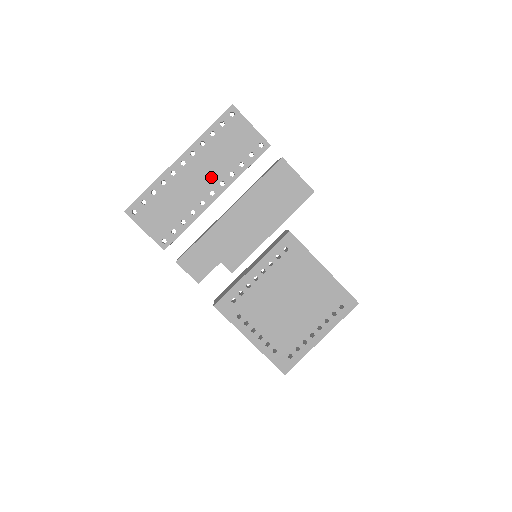
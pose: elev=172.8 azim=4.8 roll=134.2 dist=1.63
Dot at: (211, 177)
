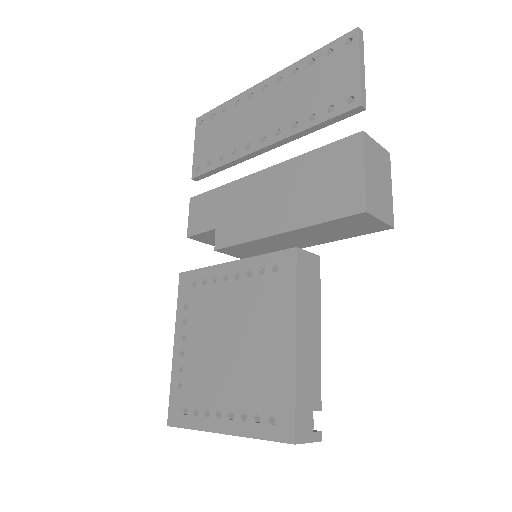
Dot at: (275, 118)
